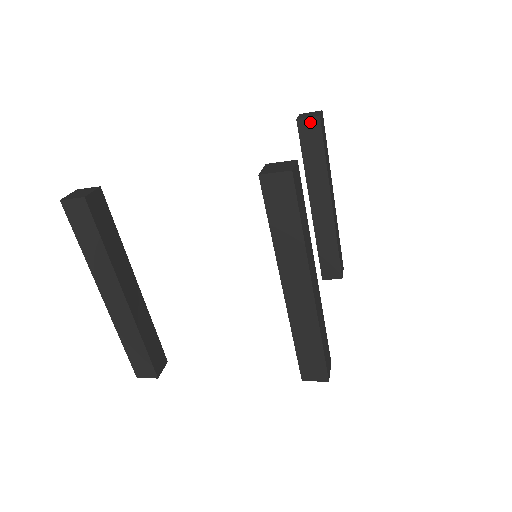
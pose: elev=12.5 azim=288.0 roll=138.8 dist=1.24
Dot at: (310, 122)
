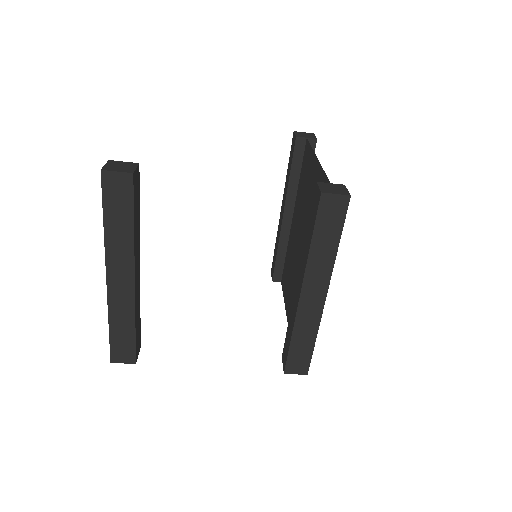
Dot at: occluded
